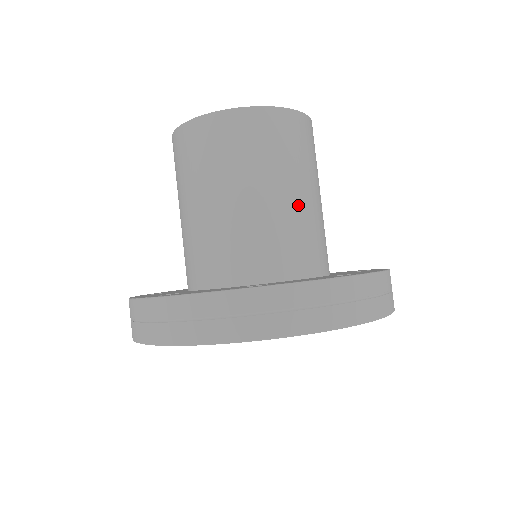
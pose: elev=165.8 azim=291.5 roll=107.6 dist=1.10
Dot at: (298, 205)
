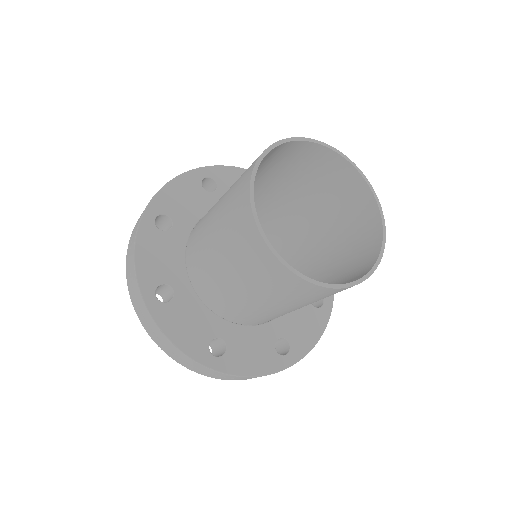
Dot at: occluded
